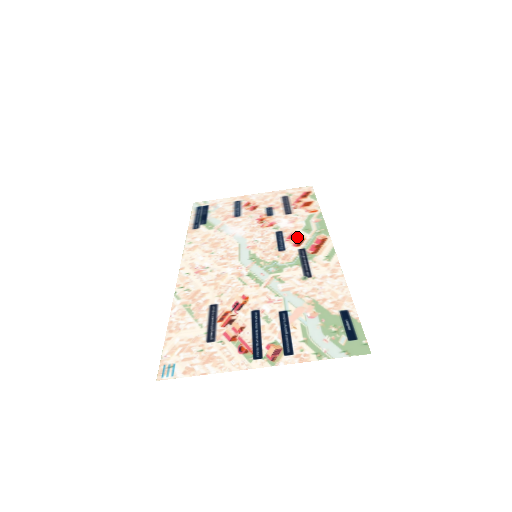
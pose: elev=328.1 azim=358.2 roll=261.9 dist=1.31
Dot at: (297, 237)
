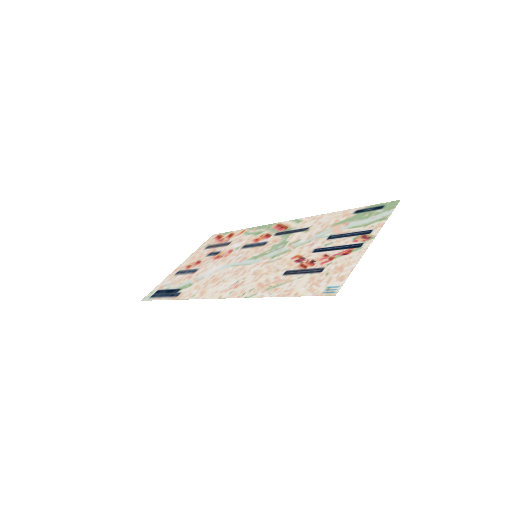
Dot at: (261, 237)
